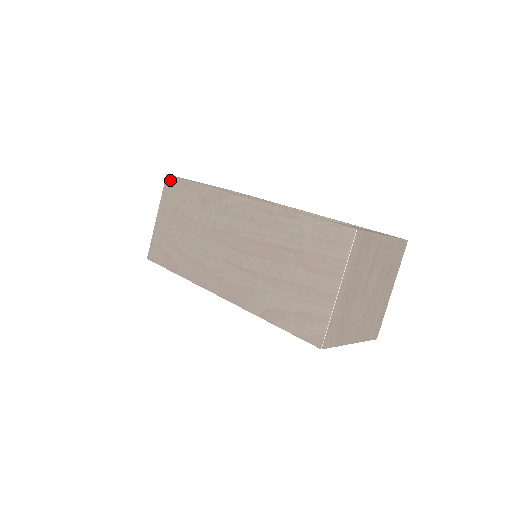
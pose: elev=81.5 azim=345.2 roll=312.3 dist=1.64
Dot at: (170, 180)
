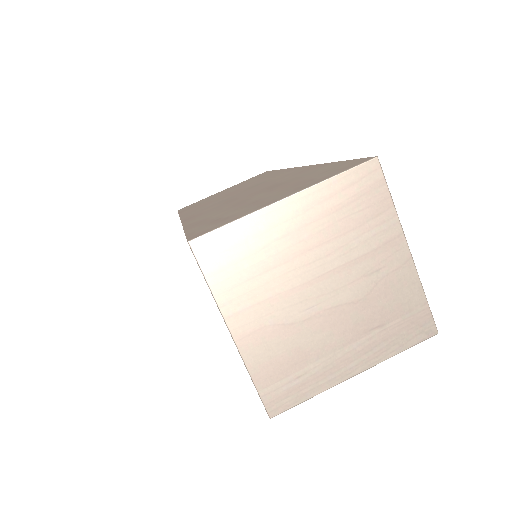
Dot at: (264, 172)
